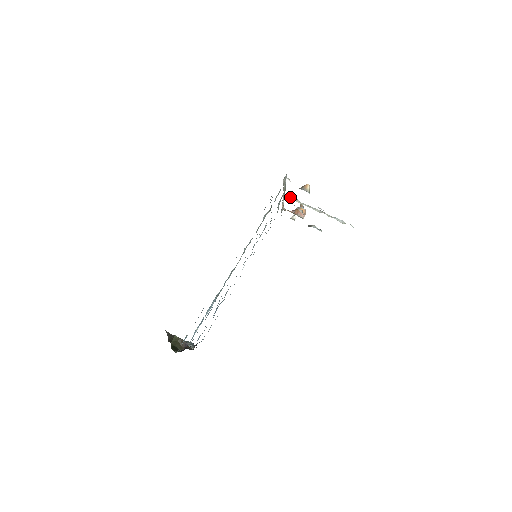
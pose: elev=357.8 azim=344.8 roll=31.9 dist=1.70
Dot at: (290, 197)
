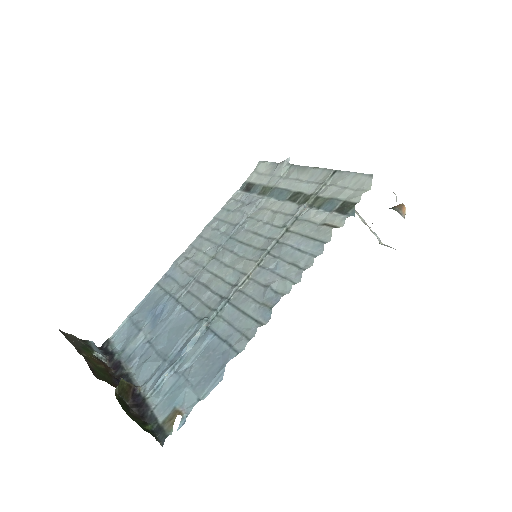
Dot at: occluded
